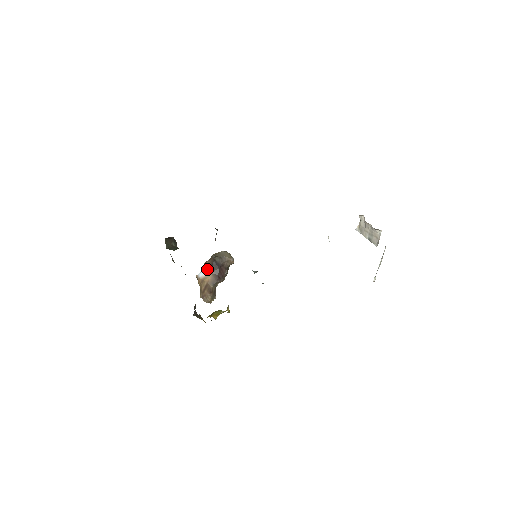
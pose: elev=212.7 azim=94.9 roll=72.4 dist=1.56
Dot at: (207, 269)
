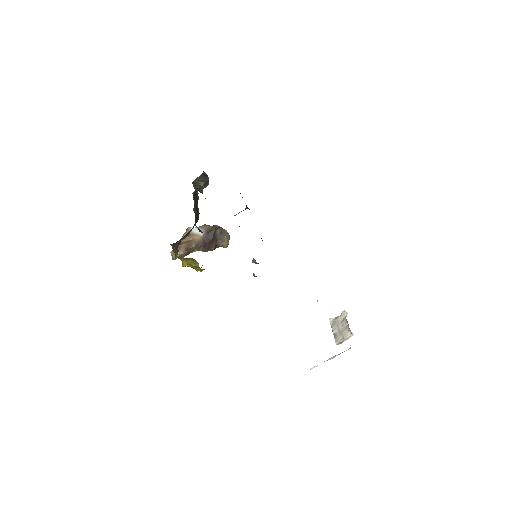
Dot at: (203, 230)
